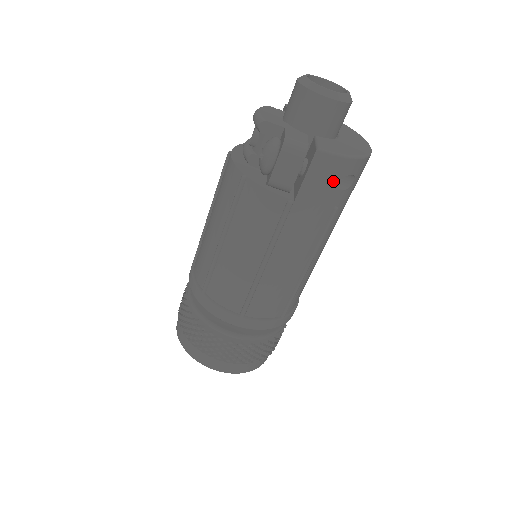
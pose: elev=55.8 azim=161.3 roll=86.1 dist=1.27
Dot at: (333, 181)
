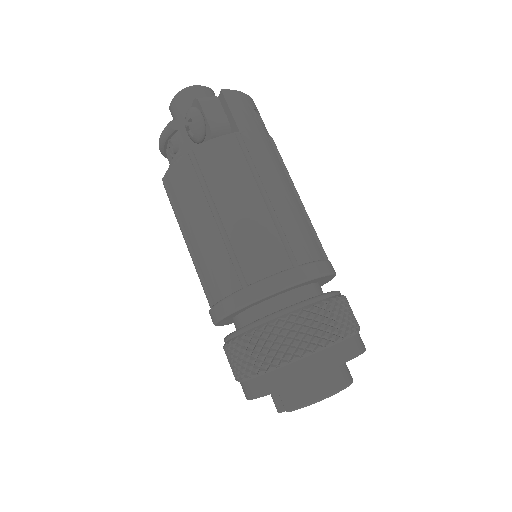
Dot at: (250, 111)
